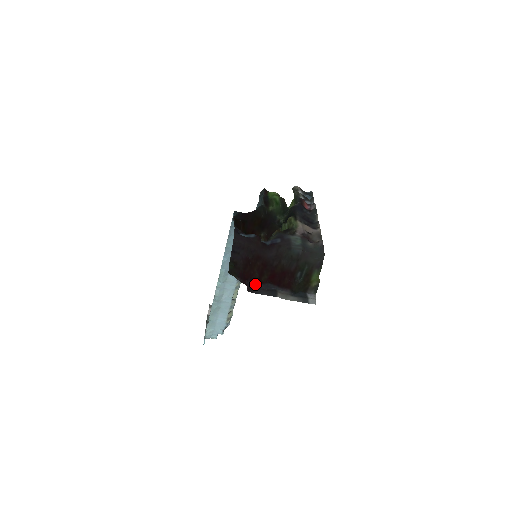
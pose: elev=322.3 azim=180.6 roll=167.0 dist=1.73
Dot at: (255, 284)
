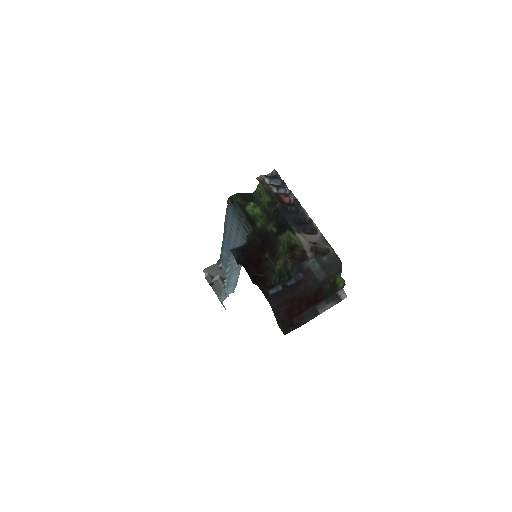
Dot at: (299, 317)
